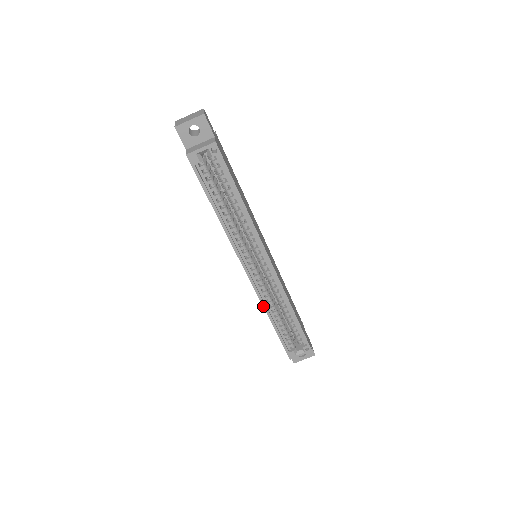
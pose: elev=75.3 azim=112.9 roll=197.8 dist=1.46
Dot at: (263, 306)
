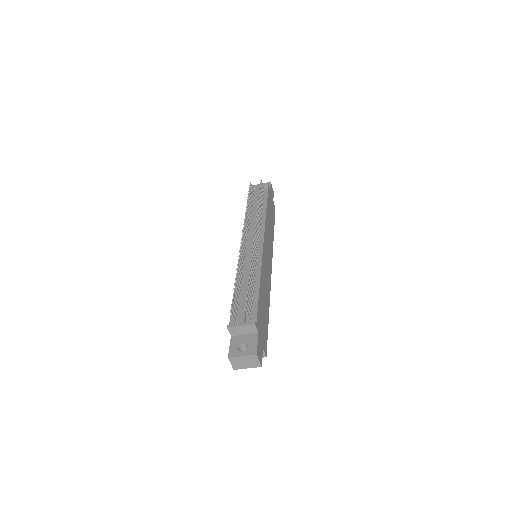
Dot at: occluded
